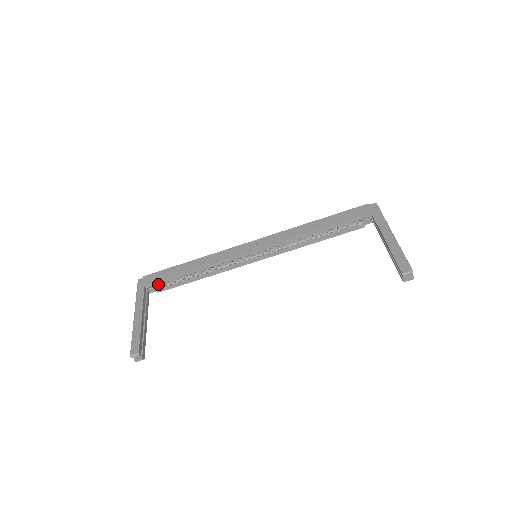
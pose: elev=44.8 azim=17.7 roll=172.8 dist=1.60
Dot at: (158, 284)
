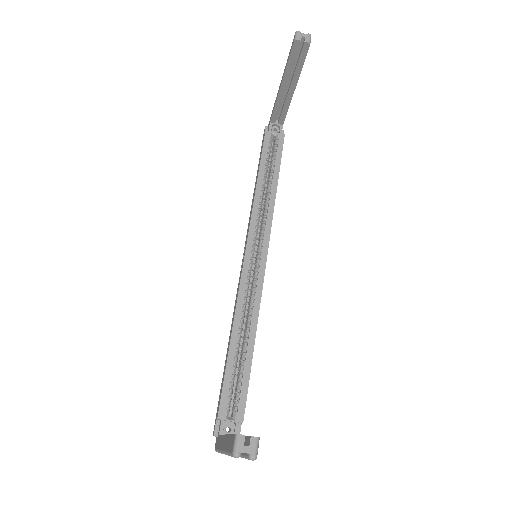
Dot at: (226, 411)
